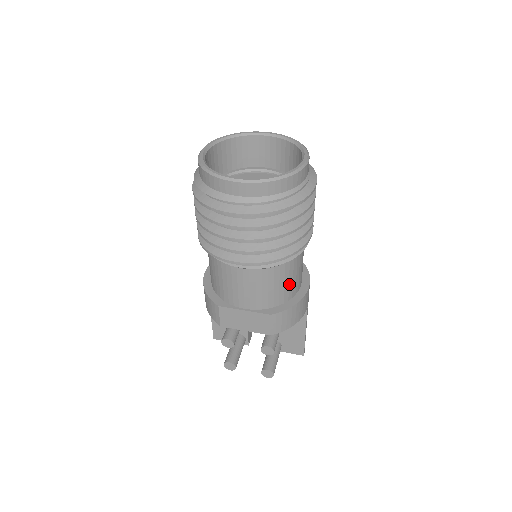
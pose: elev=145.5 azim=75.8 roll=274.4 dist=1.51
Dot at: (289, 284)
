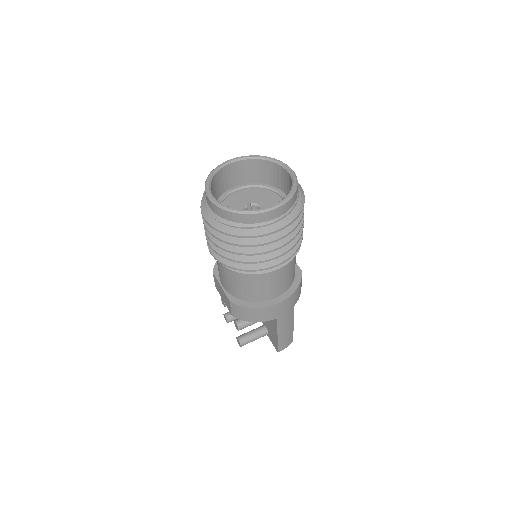
Dot at: (251, 290)
